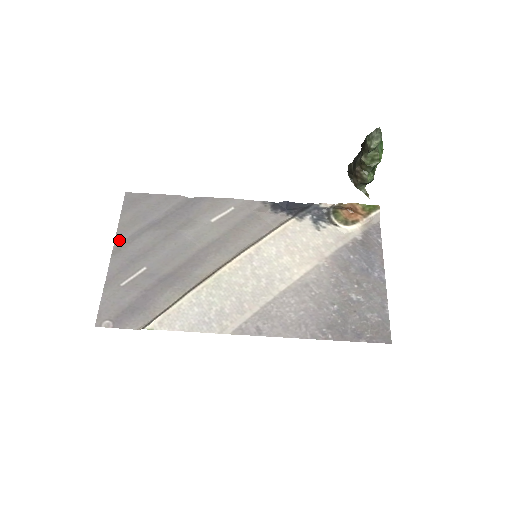
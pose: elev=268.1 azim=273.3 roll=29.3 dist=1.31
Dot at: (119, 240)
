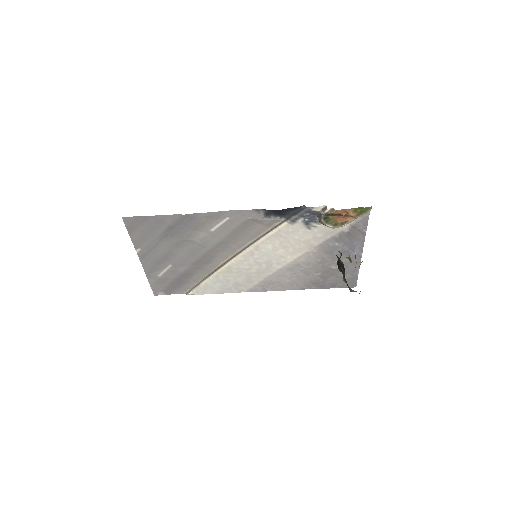
Dot at: (140, 251)
